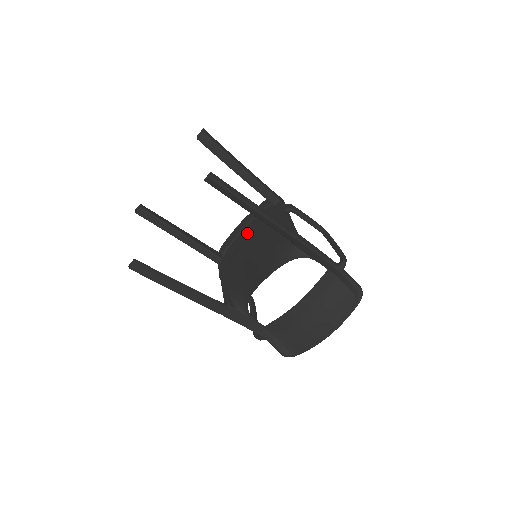
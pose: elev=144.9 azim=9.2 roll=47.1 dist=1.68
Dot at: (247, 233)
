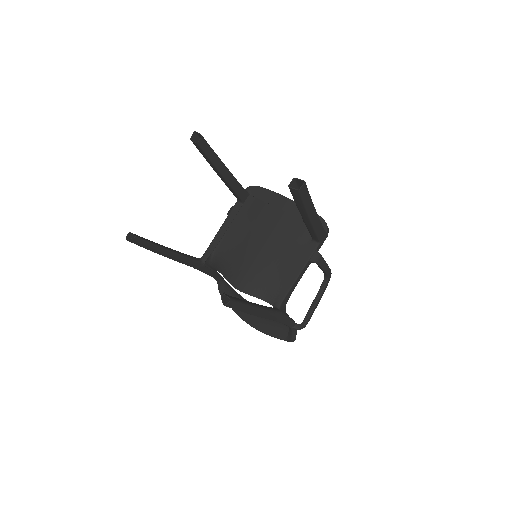
Dot at: (280, 212)
